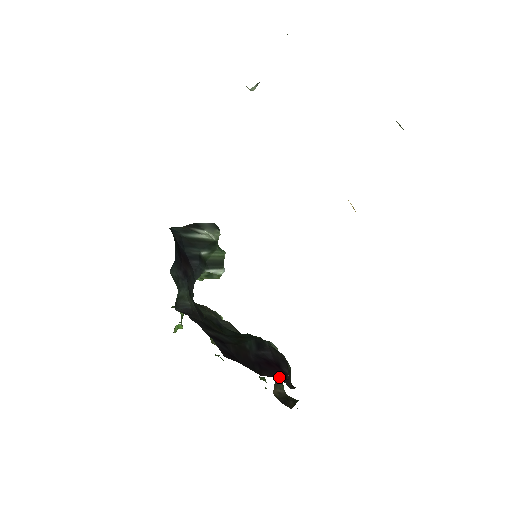
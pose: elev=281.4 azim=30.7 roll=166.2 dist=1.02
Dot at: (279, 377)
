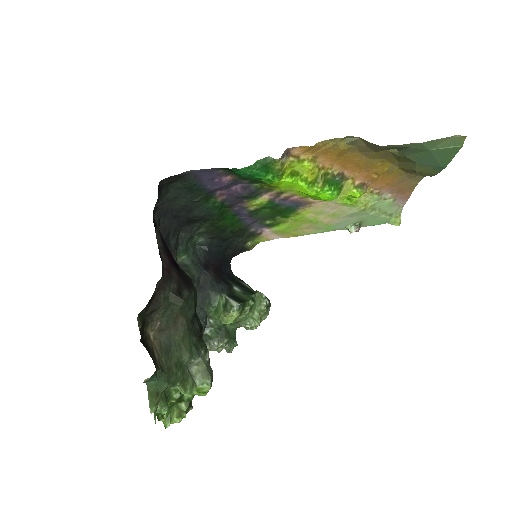
Dot at: (162, 239)
